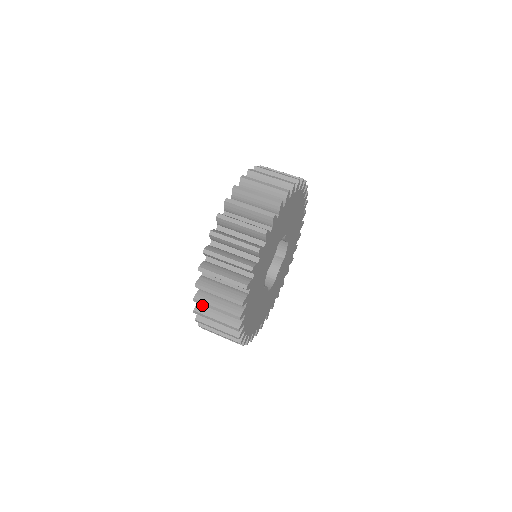
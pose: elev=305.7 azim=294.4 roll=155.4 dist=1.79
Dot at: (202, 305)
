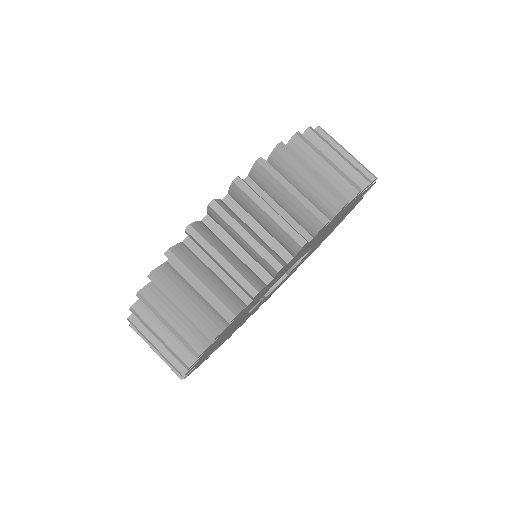
Dot at: occluded
